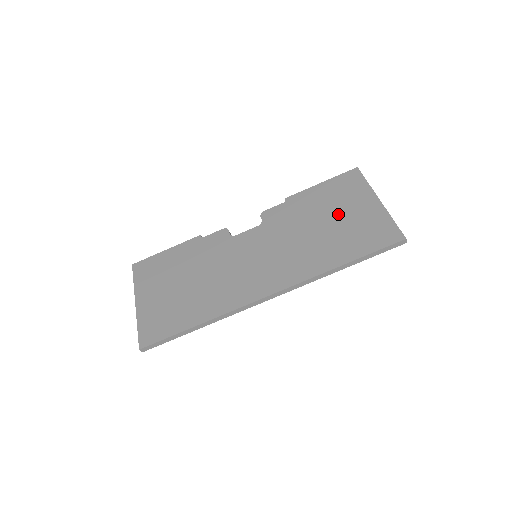
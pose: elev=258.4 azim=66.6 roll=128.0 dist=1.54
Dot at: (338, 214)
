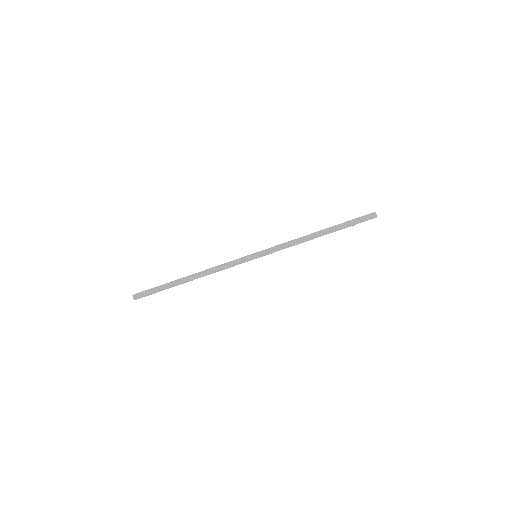
Dot at: occluded
